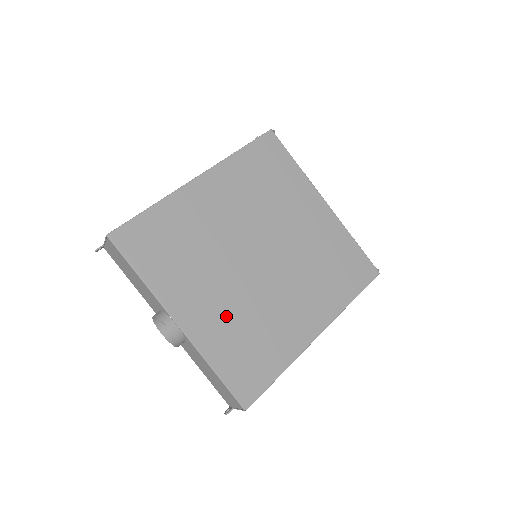
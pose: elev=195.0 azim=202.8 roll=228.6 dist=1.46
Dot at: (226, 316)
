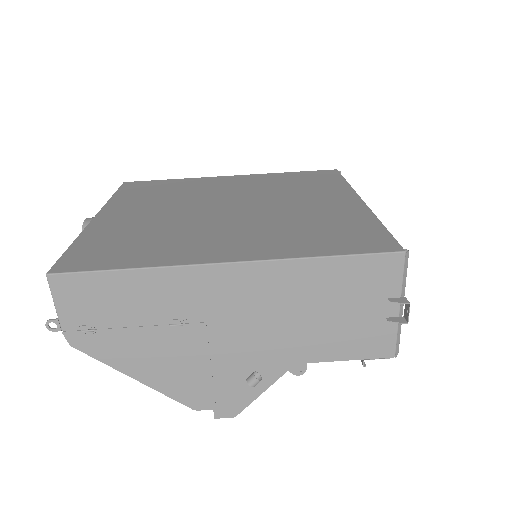
Dot at: (140, 223)
